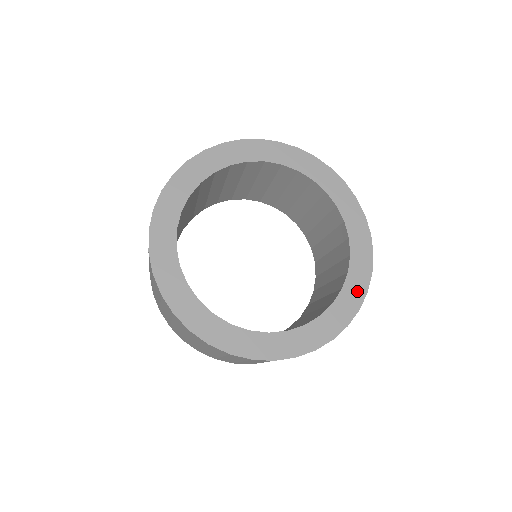
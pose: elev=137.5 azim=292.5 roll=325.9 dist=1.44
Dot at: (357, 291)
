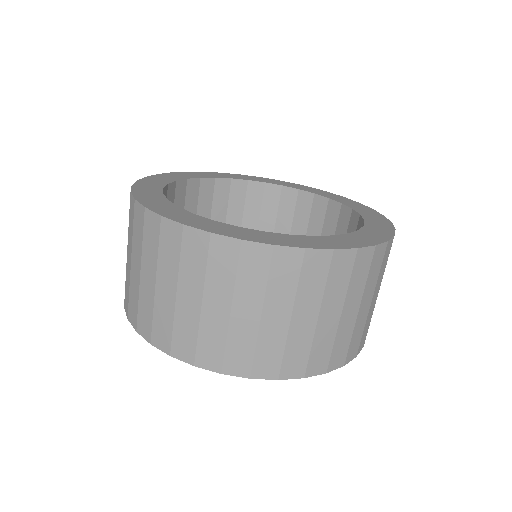
Dot at: (383, 228)
